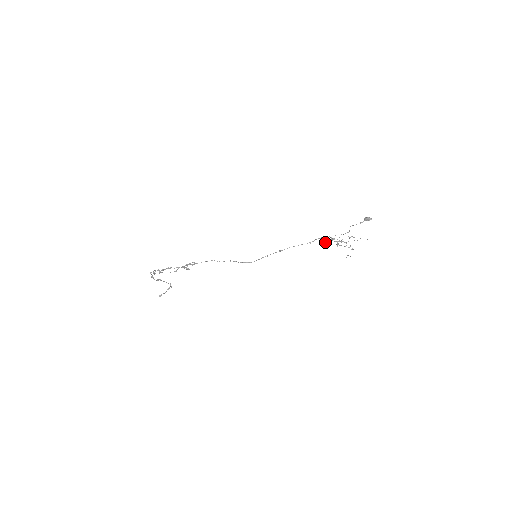
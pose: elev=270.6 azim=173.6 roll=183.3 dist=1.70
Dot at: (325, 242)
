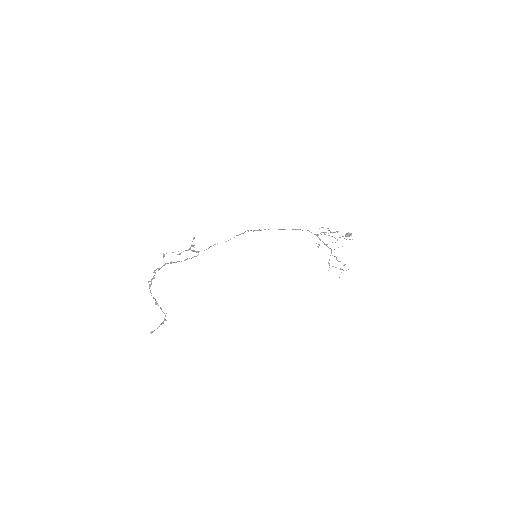
Dot at: (317, 246)
